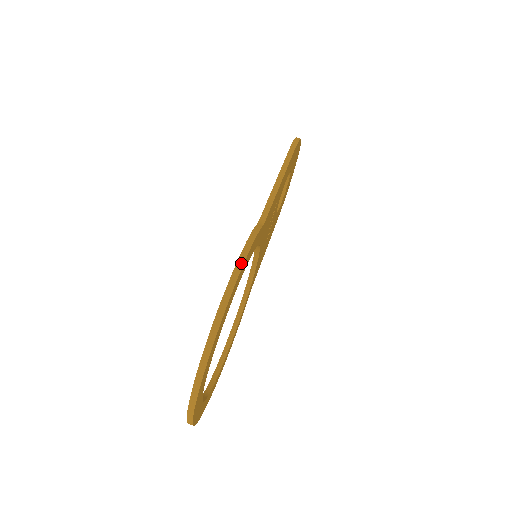
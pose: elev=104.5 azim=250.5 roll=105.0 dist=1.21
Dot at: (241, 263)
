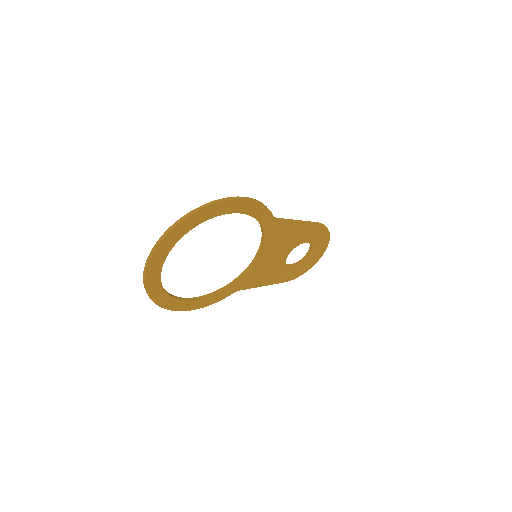
Dot at: (250, 199)
